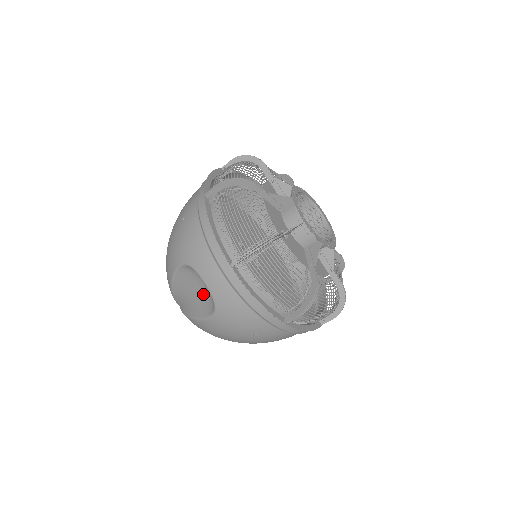
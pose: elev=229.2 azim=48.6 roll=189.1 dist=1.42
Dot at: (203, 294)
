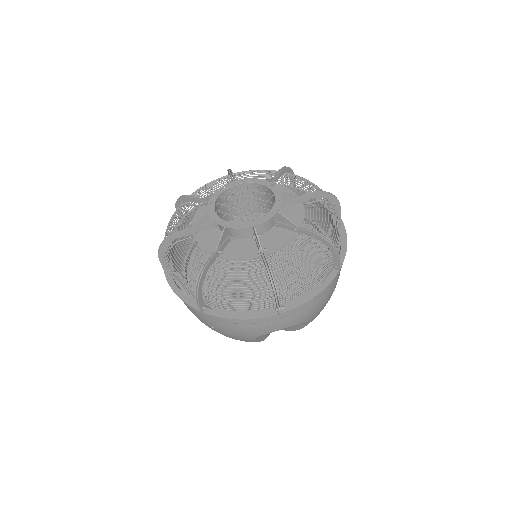
Dot at: occluded
